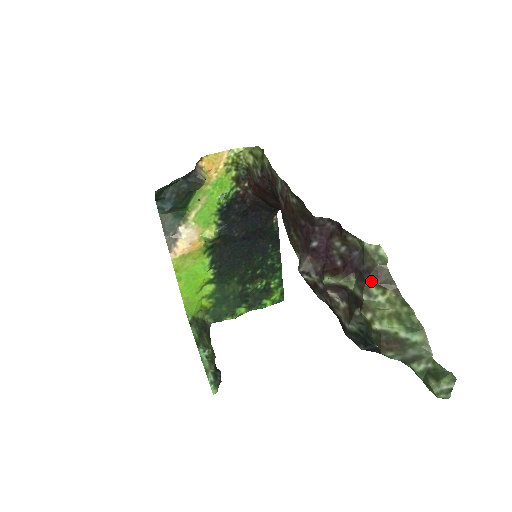
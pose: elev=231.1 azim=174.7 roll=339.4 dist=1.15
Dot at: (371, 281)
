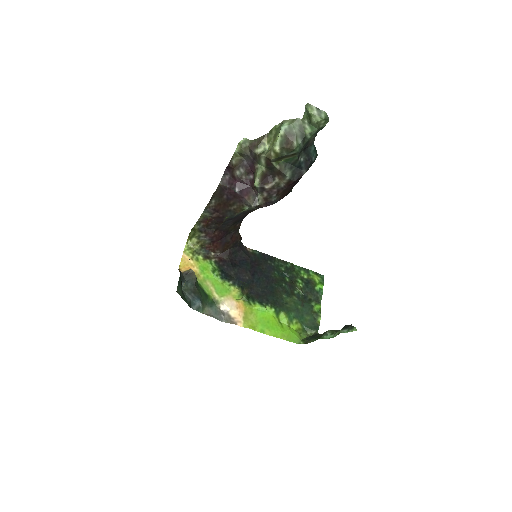
Dot at: (255, 150)
